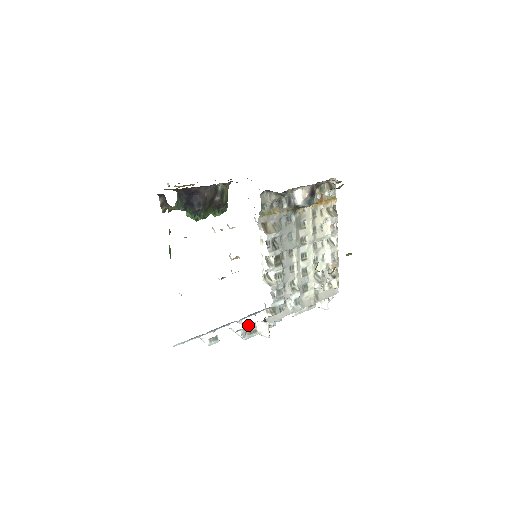
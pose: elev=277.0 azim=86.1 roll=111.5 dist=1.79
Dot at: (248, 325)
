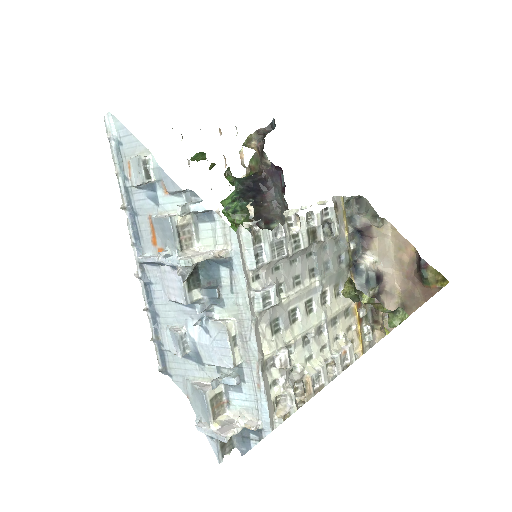
Dot at: (191, 227)
